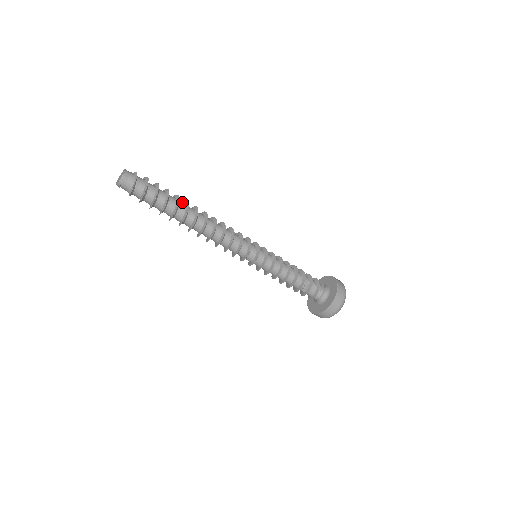
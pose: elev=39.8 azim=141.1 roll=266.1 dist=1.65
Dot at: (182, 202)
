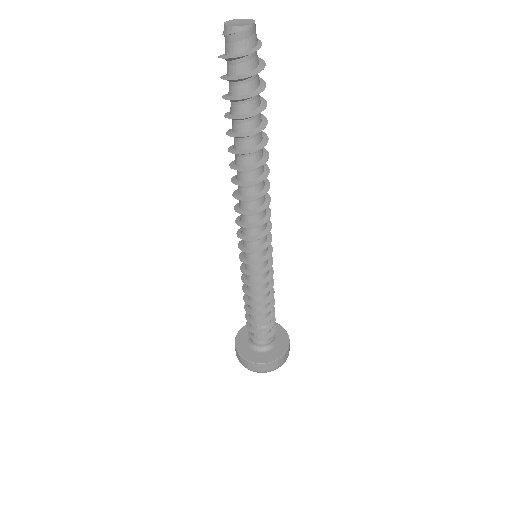
Dot at: occluded
